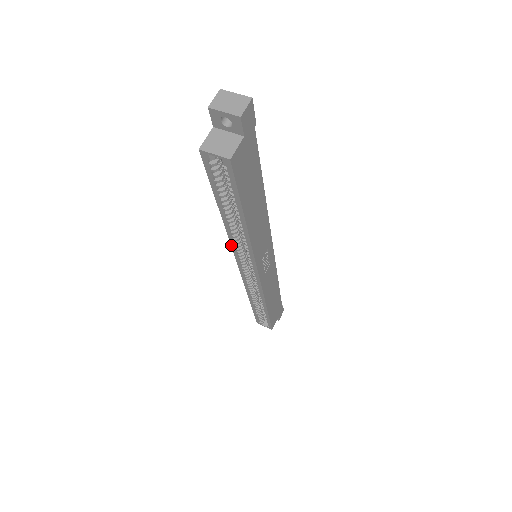
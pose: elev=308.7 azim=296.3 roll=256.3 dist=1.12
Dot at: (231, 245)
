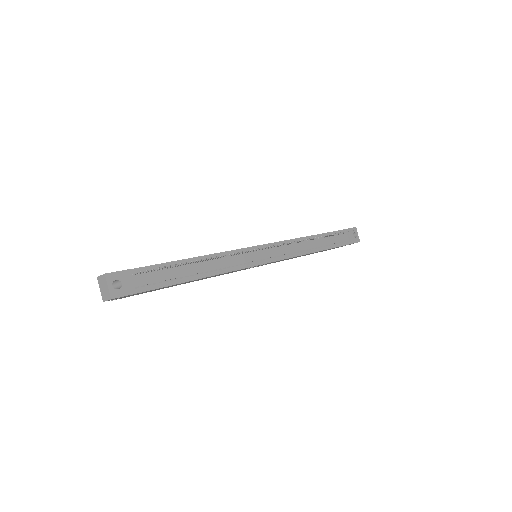
Dot at: occluded
